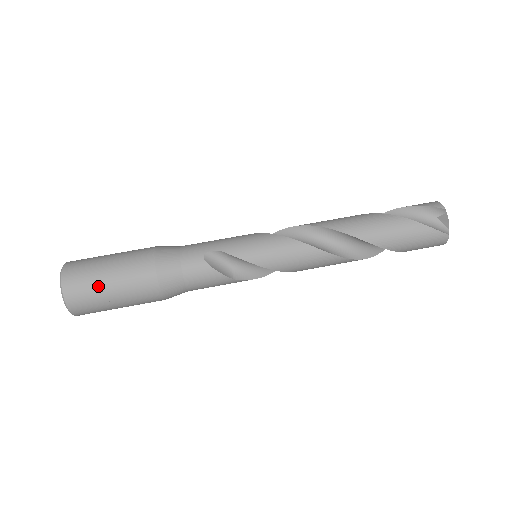
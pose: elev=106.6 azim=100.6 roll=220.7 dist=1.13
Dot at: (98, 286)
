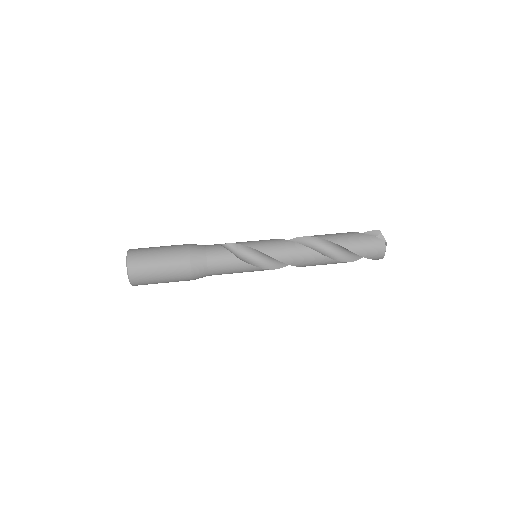
Dot at: (151, 252)
